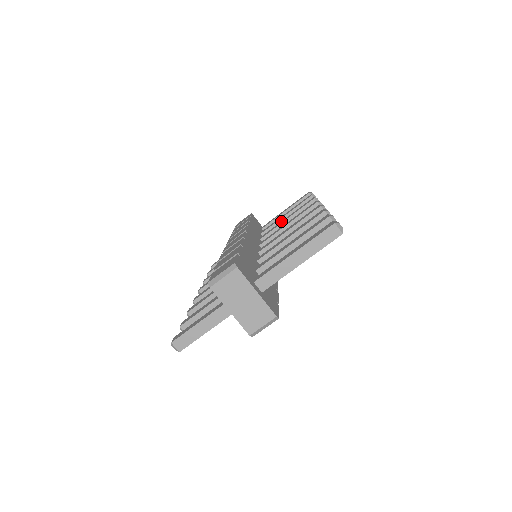
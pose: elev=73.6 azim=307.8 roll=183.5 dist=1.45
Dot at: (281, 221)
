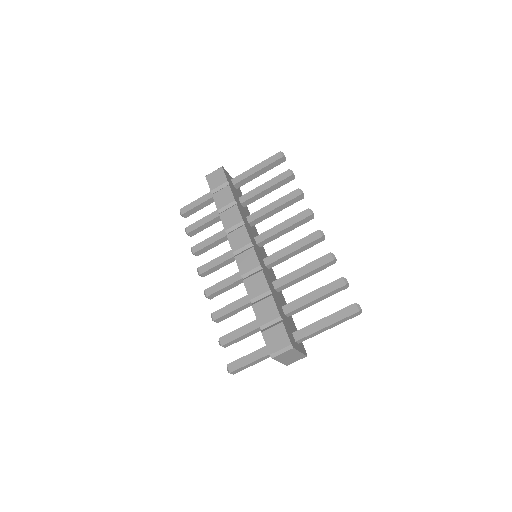
Dot at: (267, 206)
